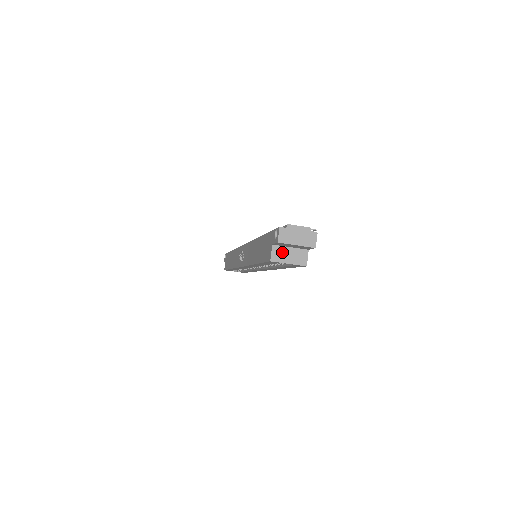
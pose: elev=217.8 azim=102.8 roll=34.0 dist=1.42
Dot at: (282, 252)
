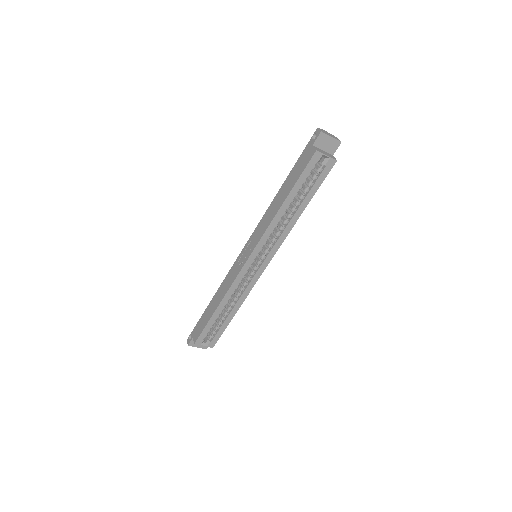
Dot at: (320, 150)
